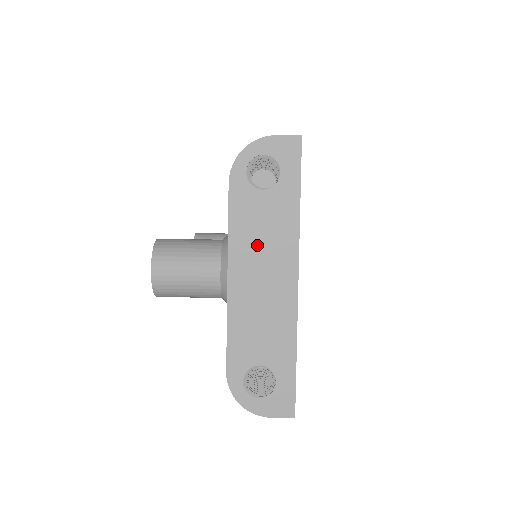
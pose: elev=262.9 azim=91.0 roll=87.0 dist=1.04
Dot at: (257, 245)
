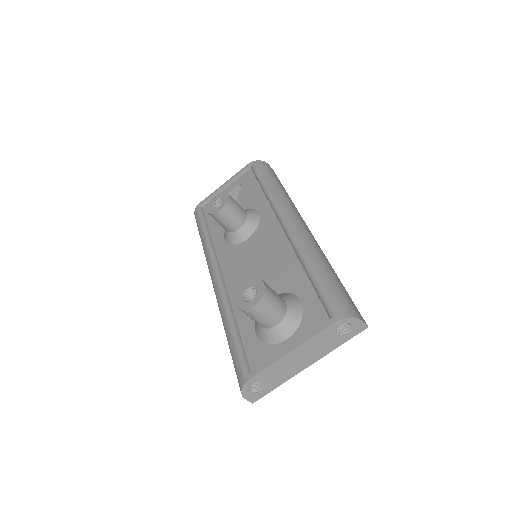
Dot at: (312, 349)
